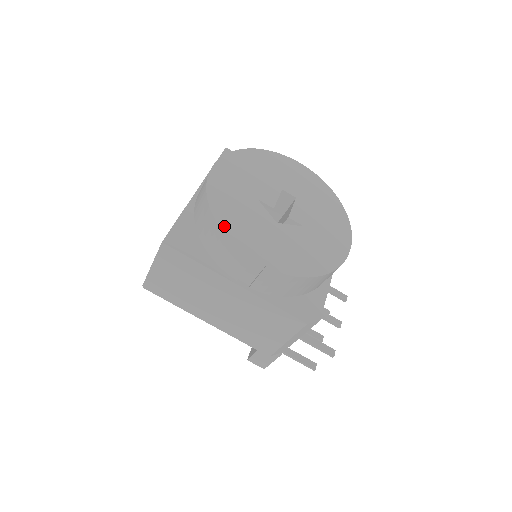
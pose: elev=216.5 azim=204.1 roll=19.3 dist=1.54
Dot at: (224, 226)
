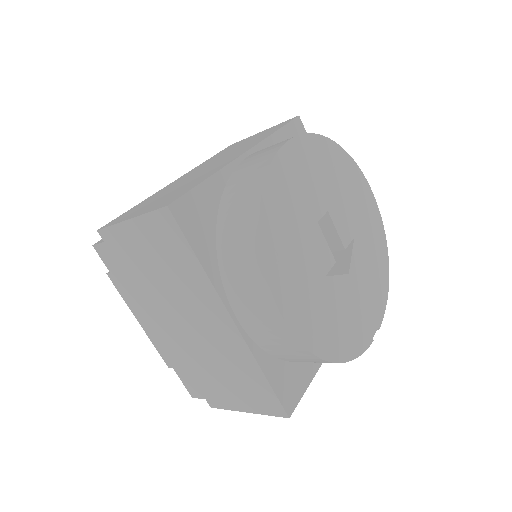
Dot at: (347, 355)
